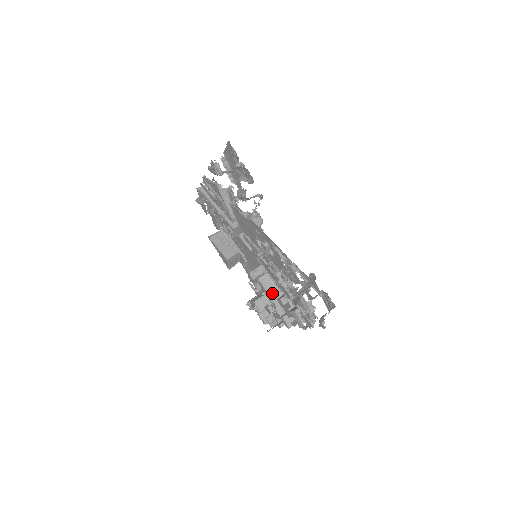
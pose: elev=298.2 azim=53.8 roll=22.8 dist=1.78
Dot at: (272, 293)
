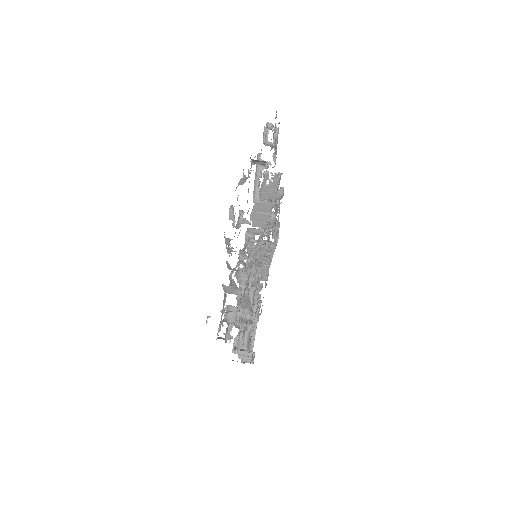
Dot at: occluded
